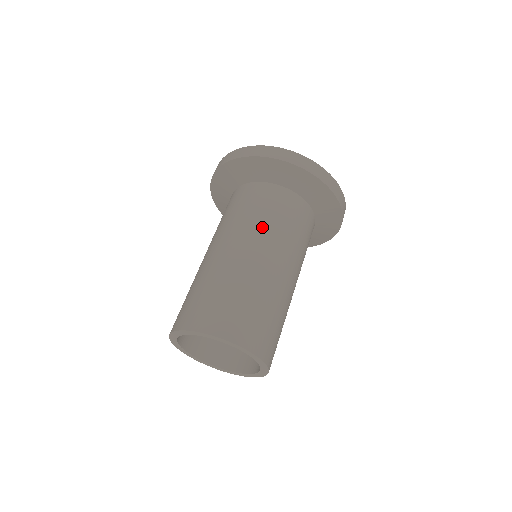
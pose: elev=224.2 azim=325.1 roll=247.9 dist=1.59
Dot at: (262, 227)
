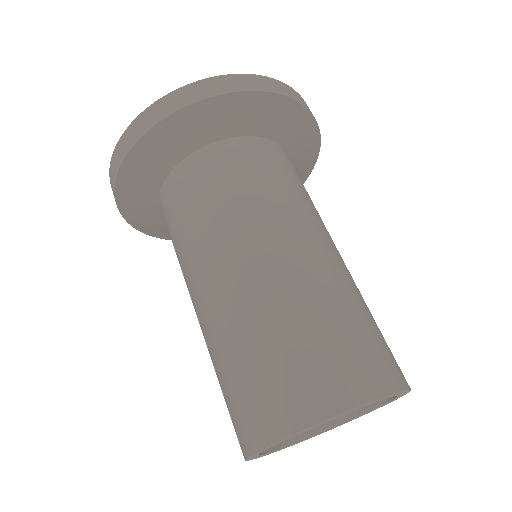
Dot at: (266, 206)
